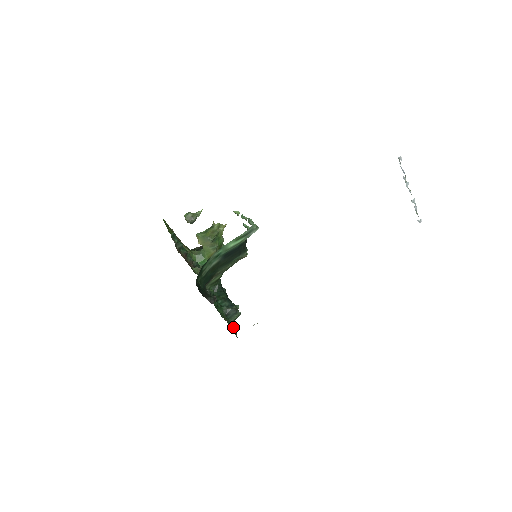
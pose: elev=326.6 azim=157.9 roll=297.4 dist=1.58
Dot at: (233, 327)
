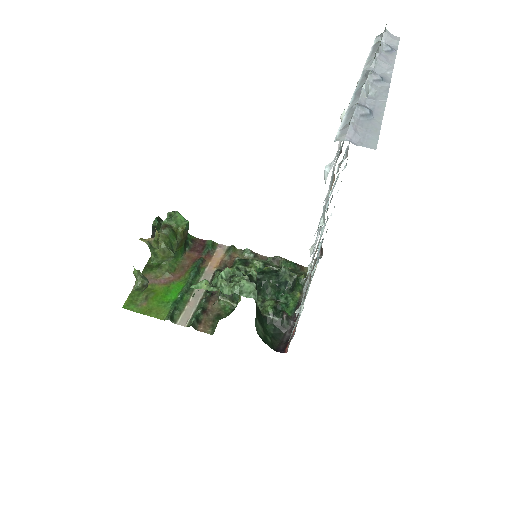
Dot at: (302, 281)
